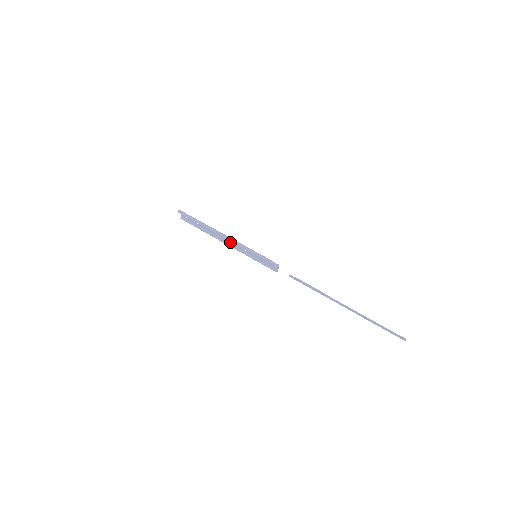
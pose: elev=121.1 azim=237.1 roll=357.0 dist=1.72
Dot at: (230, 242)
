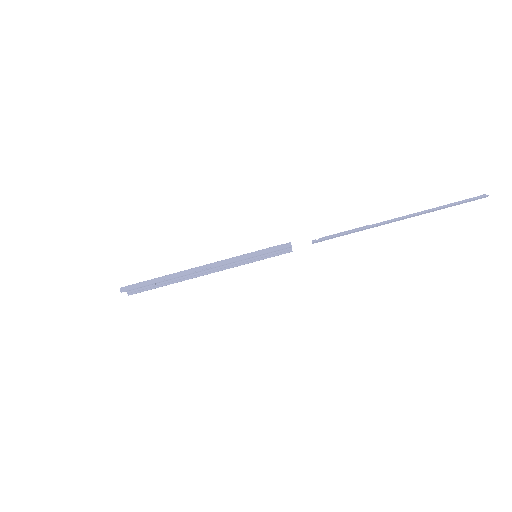
Dot at: (211, 268)
